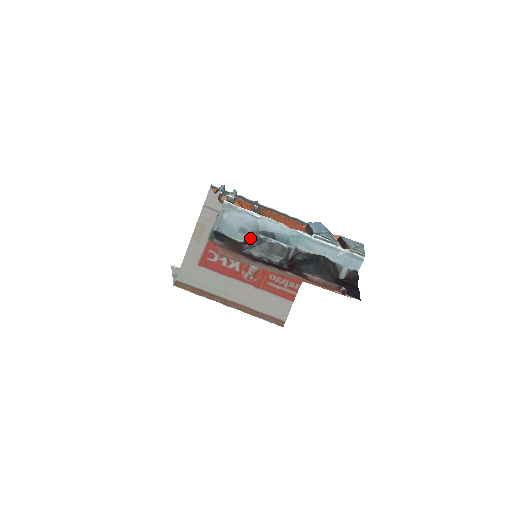
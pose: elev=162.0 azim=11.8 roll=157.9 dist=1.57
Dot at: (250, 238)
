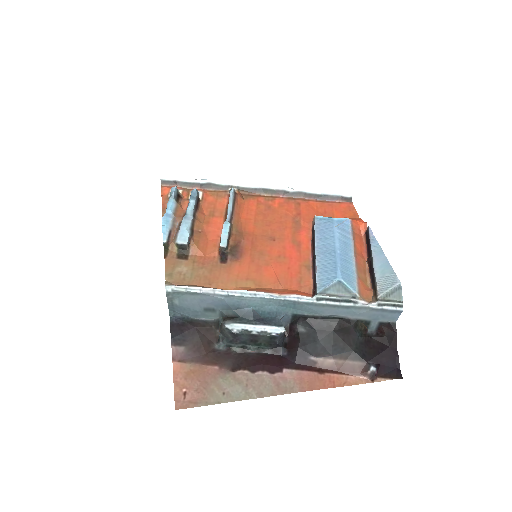
Dot at: (221, 329)
